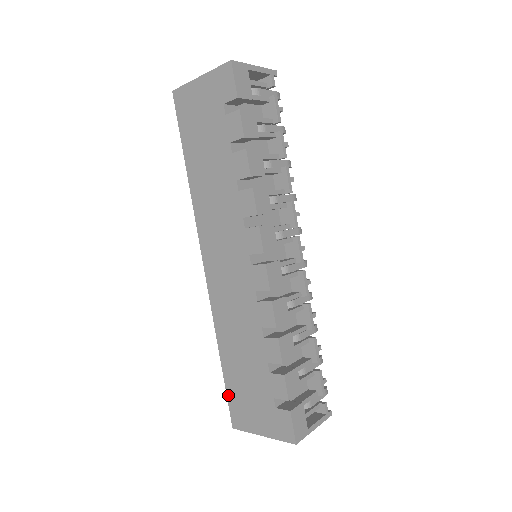
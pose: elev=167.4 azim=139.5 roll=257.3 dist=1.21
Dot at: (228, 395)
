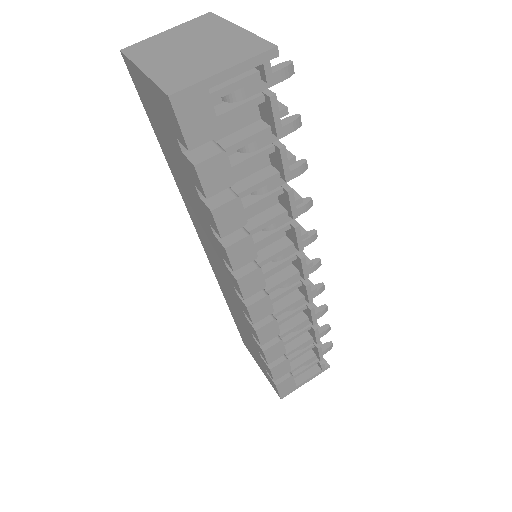
Dot at: (238, 329)
